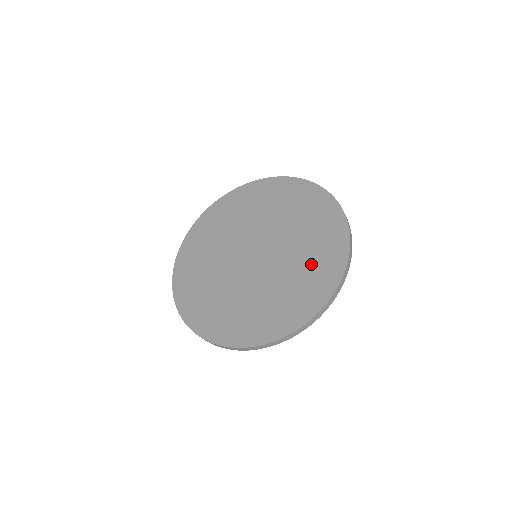
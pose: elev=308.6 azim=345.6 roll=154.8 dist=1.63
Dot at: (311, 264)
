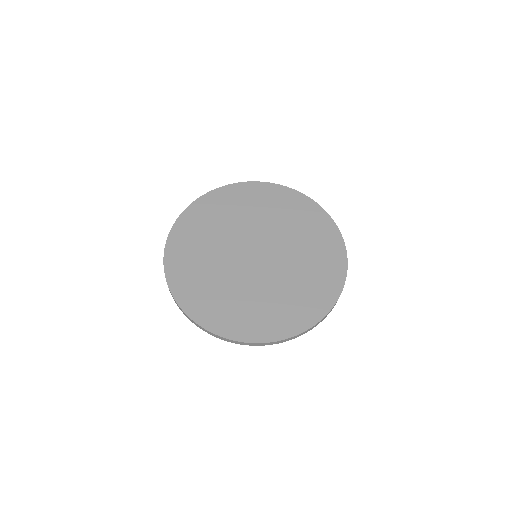
Dot at: (266, 310)
